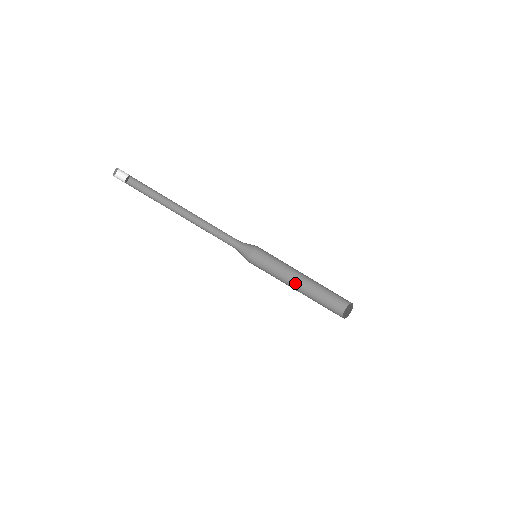
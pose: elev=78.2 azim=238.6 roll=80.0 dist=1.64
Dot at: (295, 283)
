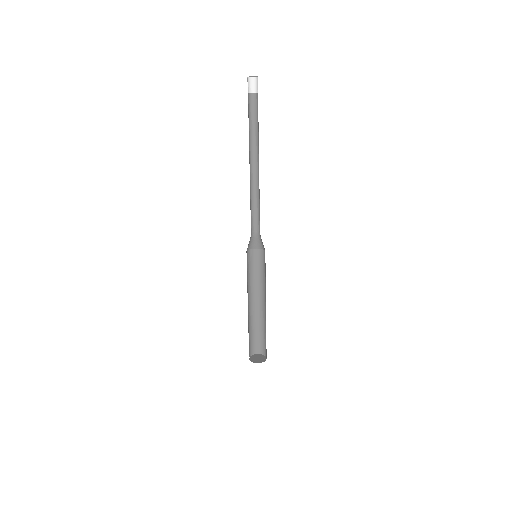
Dot at: (248, 304)
